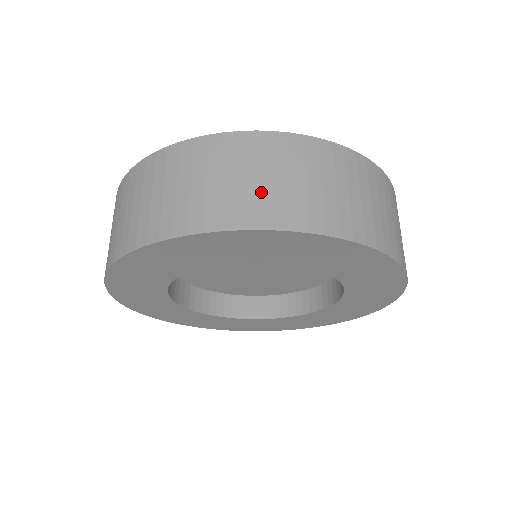
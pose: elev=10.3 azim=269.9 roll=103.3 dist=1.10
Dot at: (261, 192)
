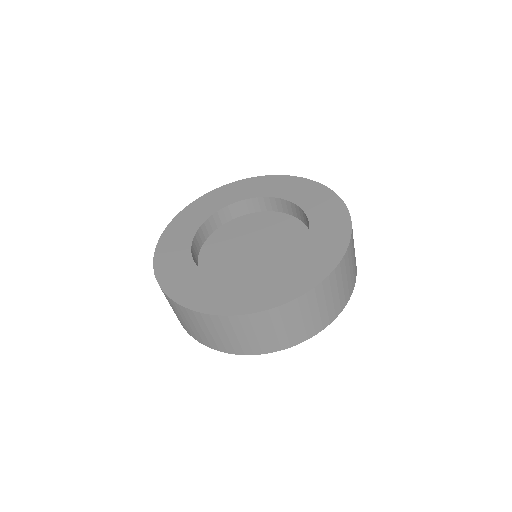
Dot at: occluded
